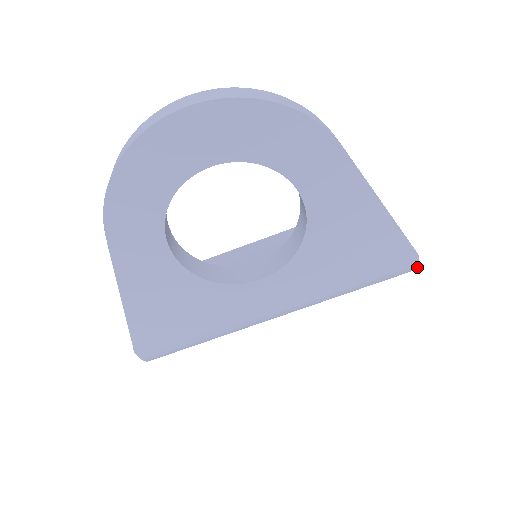
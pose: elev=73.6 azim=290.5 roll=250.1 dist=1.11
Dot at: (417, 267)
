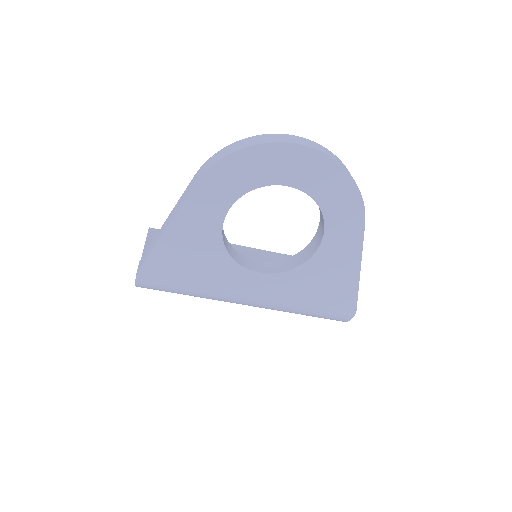
Dot at: (349, 320)
